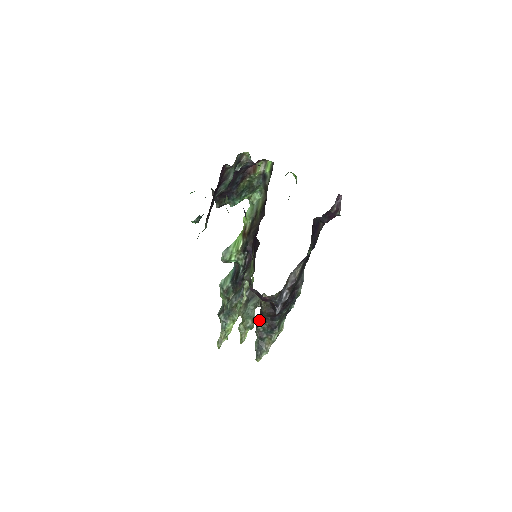
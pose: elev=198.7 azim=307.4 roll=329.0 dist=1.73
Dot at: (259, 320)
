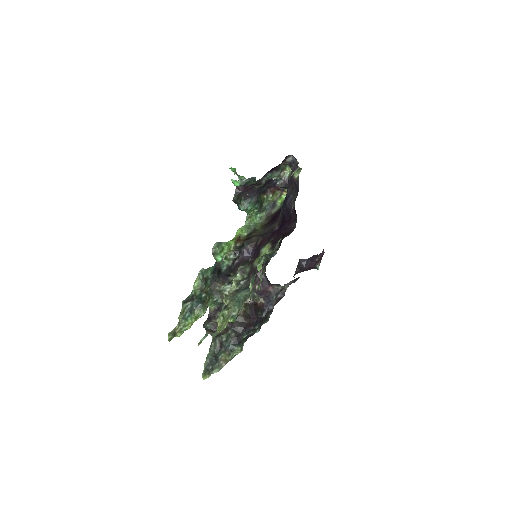
Dot at: occluded
